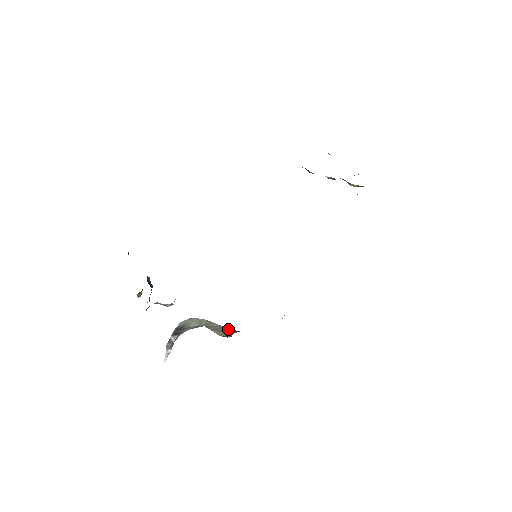
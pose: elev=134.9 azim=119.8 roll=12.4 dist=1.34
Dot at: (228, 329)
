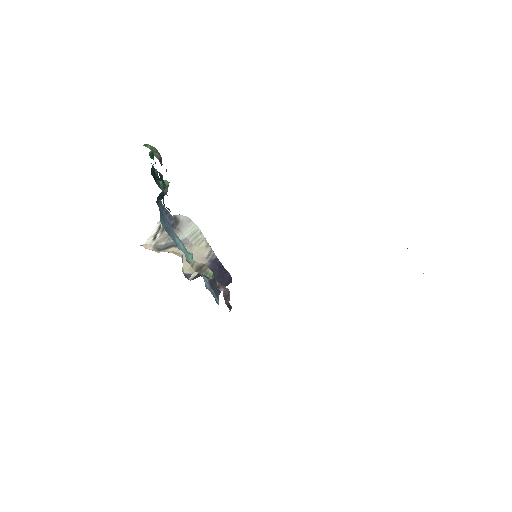
Dot at: (208, 255)
